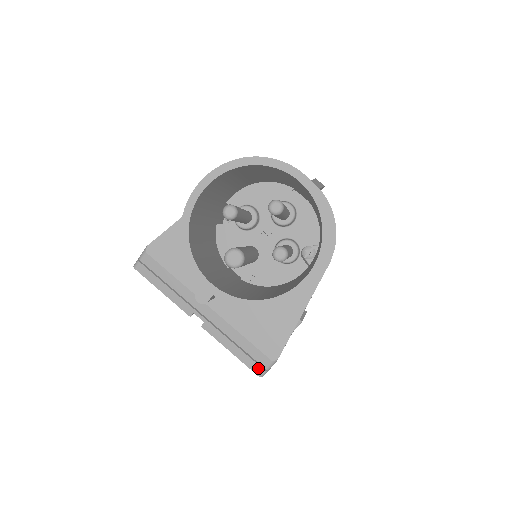
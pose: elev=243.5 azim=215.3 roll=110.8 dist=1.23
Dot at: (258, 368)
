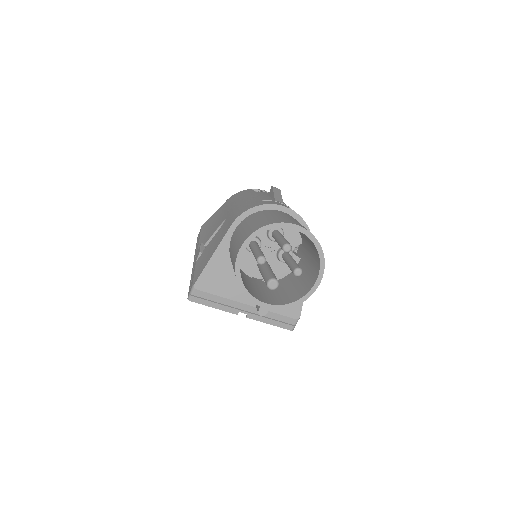
Dot at: (290, 326)
